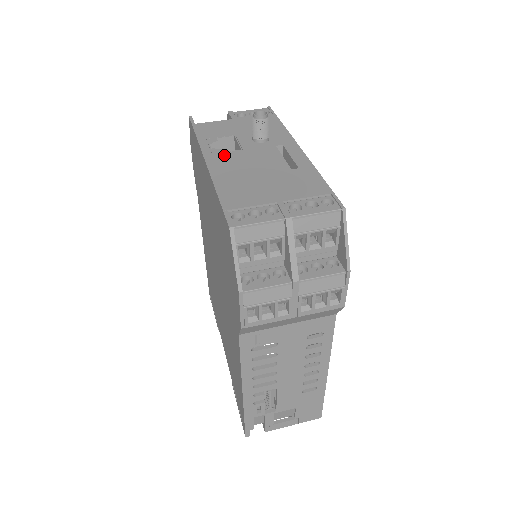
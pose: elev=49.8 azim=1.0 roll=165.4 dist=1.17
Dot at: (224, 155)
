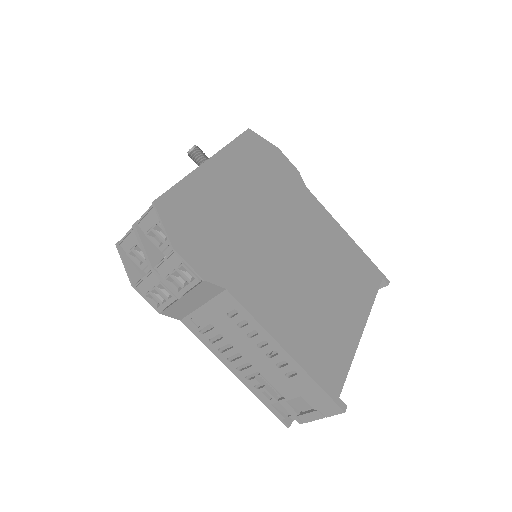
Dot at: occluded
